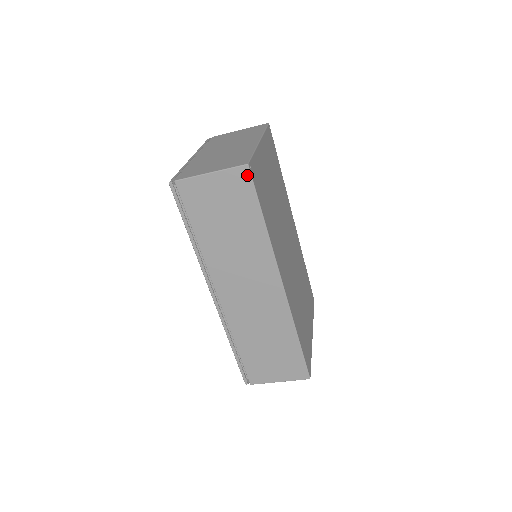
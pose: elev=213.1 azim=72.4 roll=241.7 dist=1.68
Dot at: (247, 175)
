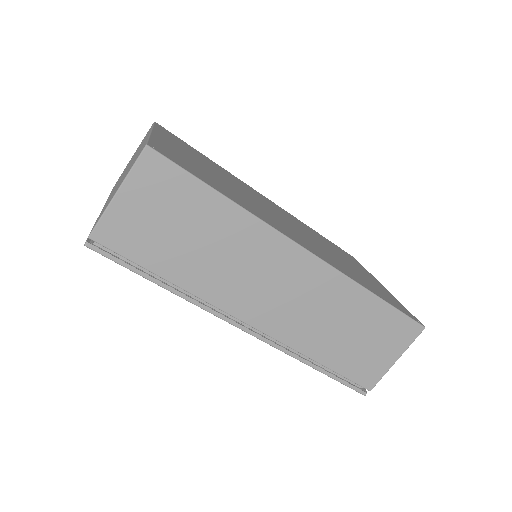
Dot at: (157, 158)
